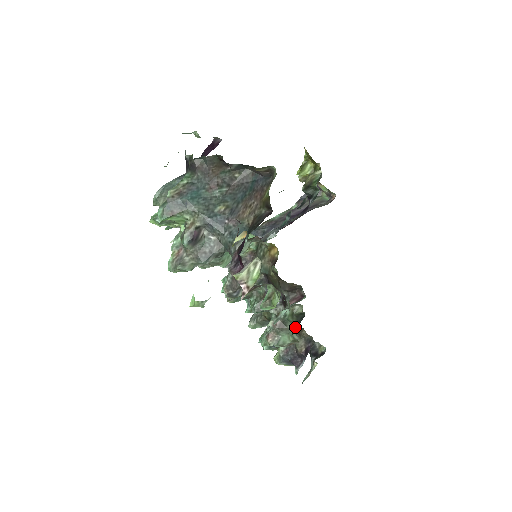
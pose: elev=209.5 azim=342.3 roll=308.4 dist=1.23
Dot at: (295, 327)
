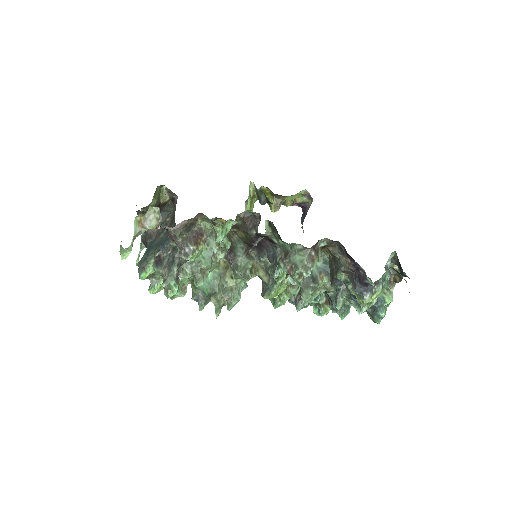
Dot at: (280, 238)
